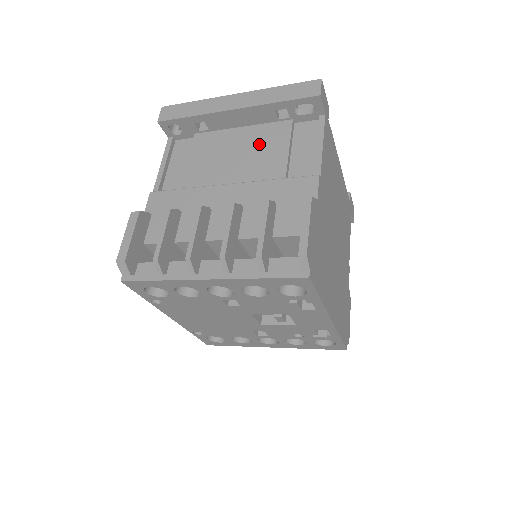
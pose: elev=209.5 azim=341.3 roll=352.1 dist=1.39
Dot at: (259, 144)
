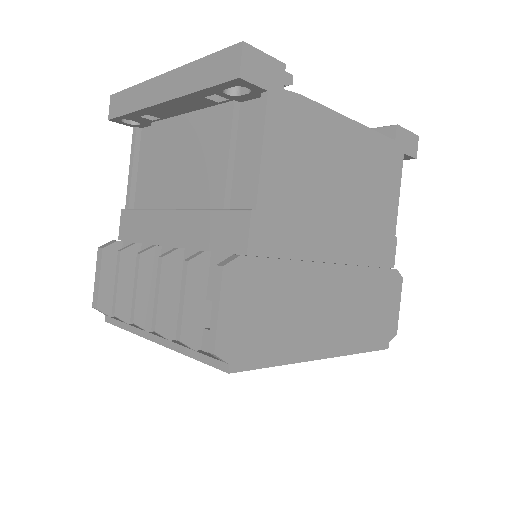
Dot at: (202, 145)
